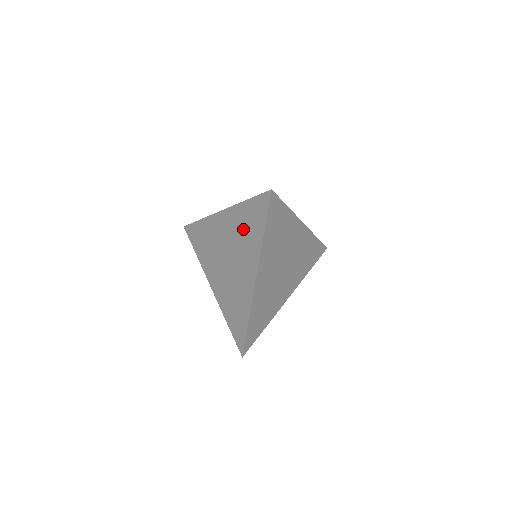
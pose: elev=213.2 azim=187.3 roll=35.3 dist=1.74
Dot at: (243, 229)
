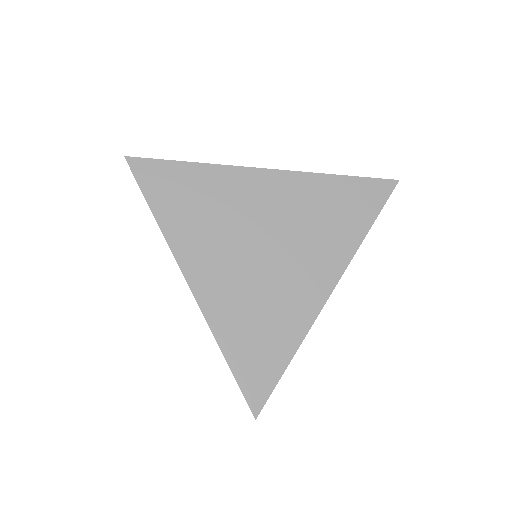
Dot at: (321, 212)
